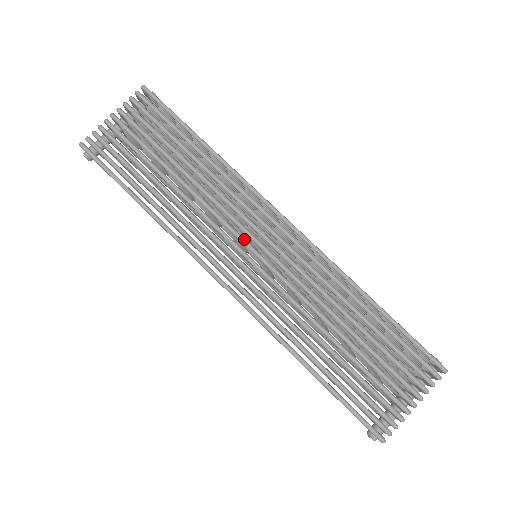
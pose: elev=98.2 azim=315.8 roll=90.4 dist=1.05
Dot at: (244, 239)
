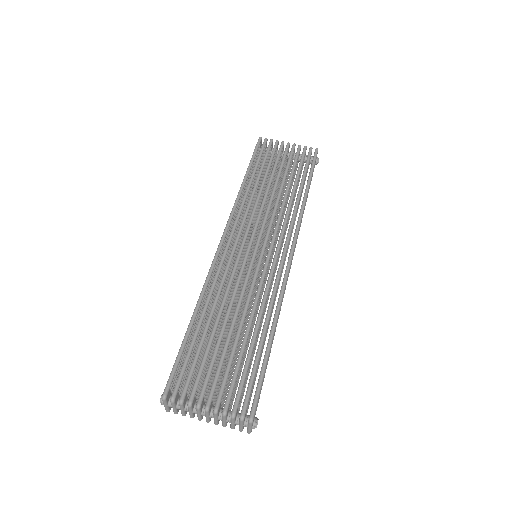
Dot at: occluded
